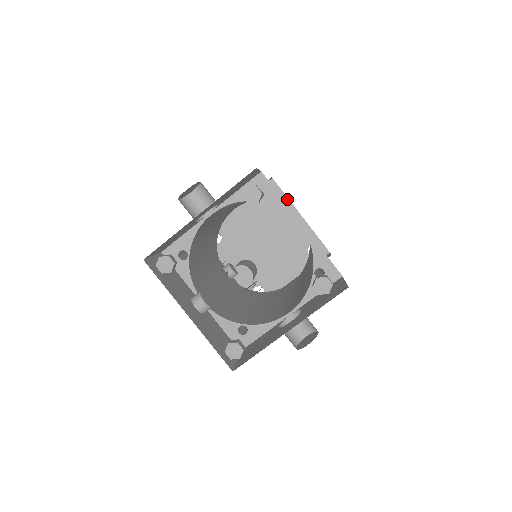
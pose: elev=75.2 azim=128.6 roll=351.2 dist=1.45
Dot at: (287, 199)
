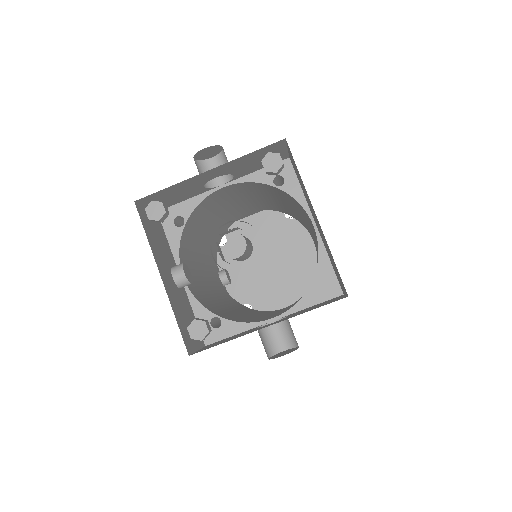
Dot at: occluded
